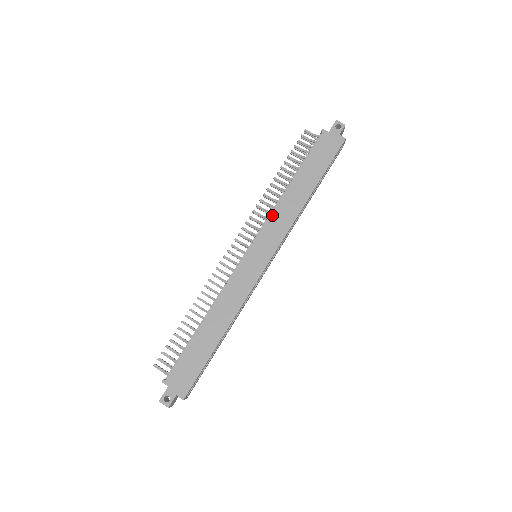
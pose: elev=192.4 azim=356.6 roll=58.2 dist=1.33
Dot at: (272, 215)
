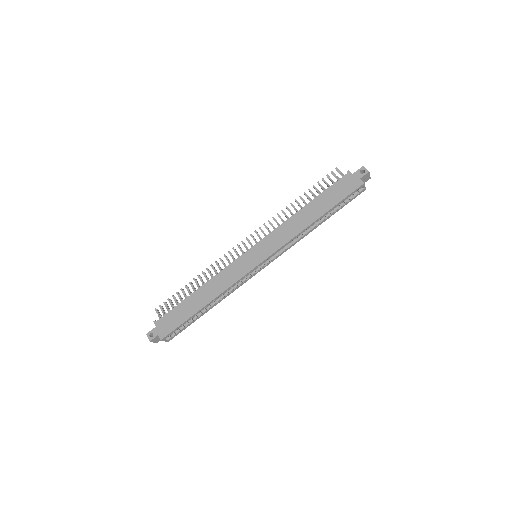
Dot at: (279, 228)
